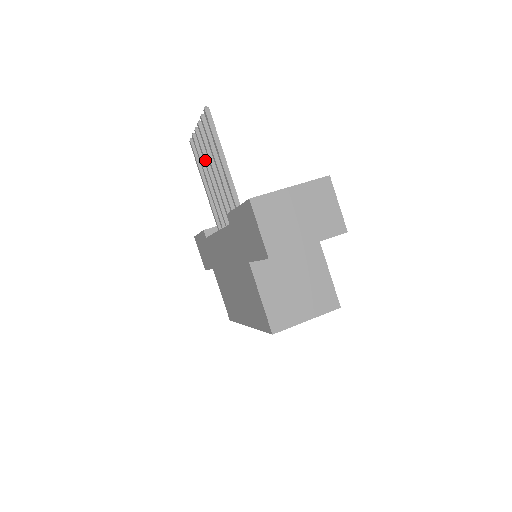
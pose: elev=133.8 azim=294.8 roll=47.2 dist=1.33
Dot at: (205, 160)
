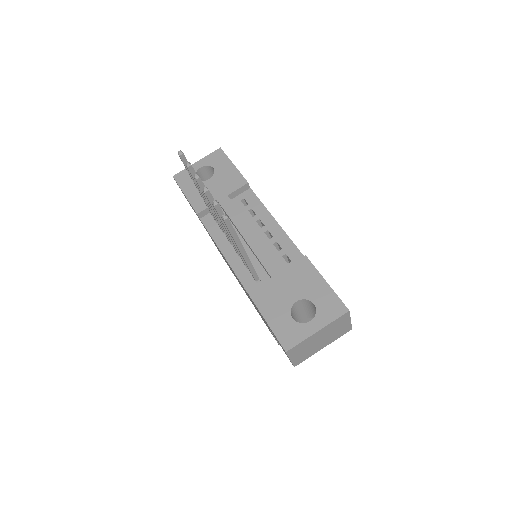
Dot at: (208, 203)
